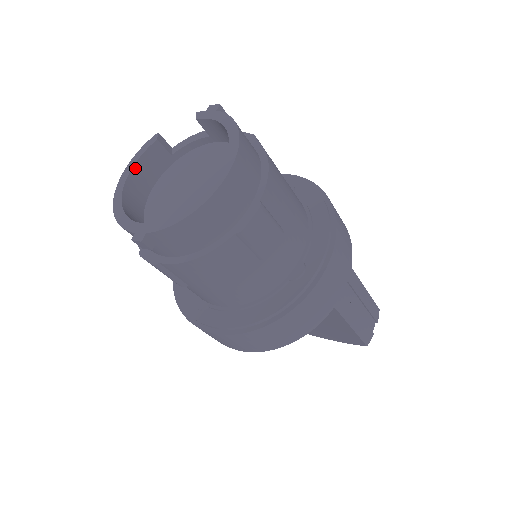
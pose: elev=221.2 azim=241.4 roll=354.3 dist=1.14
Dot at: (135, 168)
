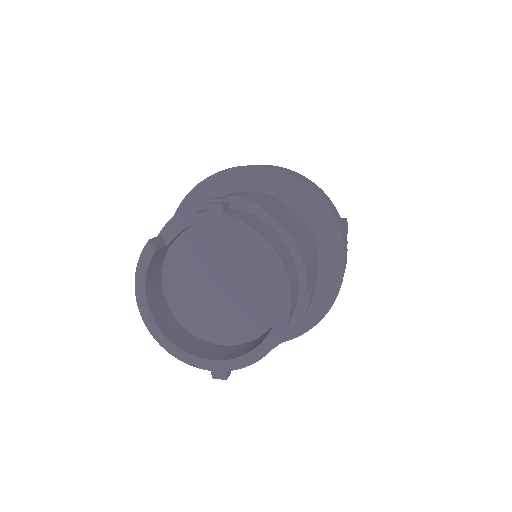
Dot at: (146, 287)
